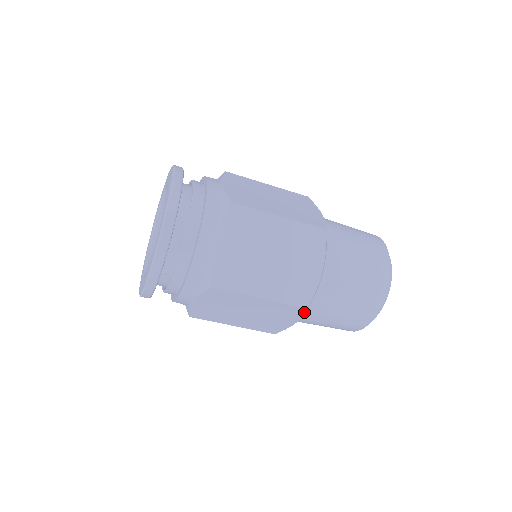
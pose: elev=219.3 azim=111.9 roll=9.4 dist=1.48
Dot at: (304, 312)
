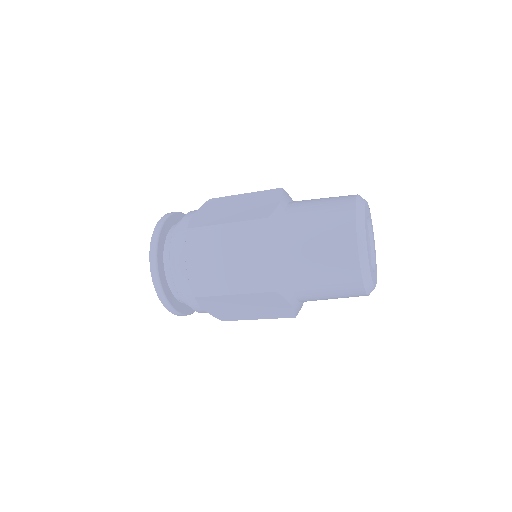
Dot at: (279, 295)
